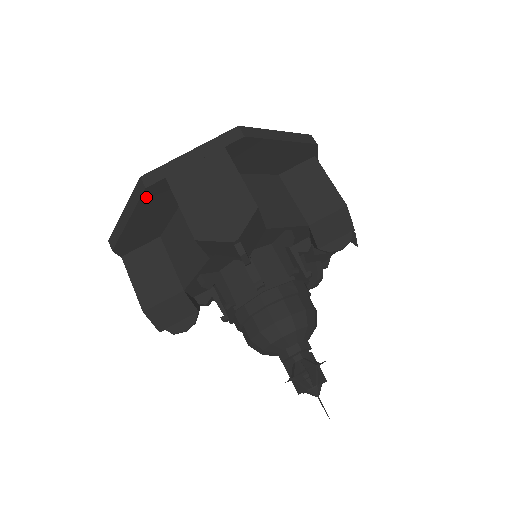
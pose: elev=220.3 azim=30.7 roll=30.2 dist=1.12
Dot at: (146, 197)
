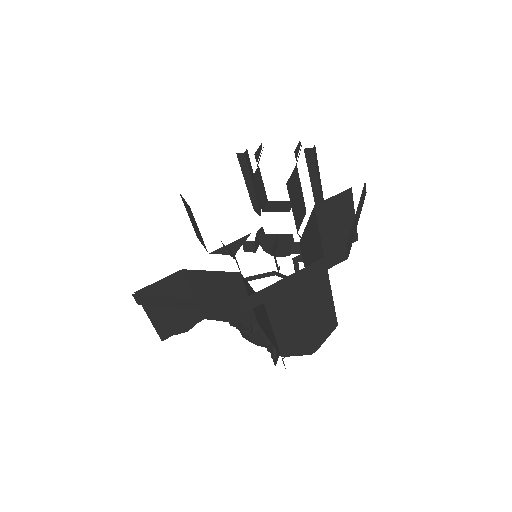
Dot at: occluded
